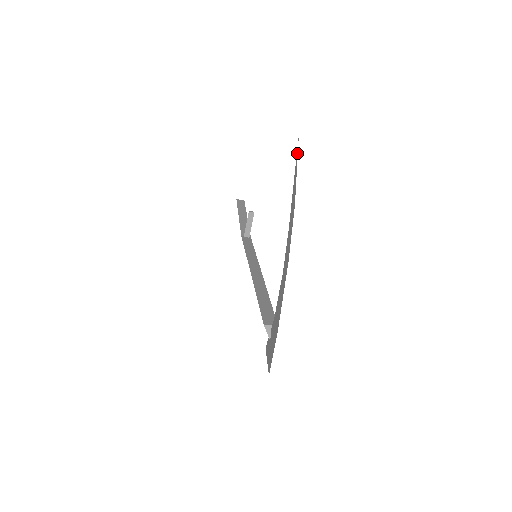
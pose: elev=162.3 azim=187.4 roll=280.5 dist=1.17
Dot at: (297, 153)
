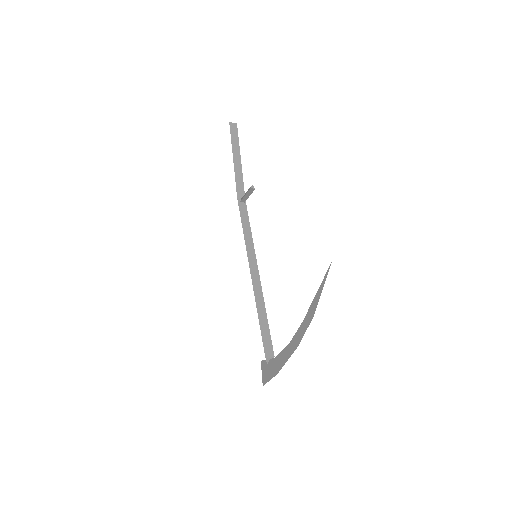
Dot at: occluded
